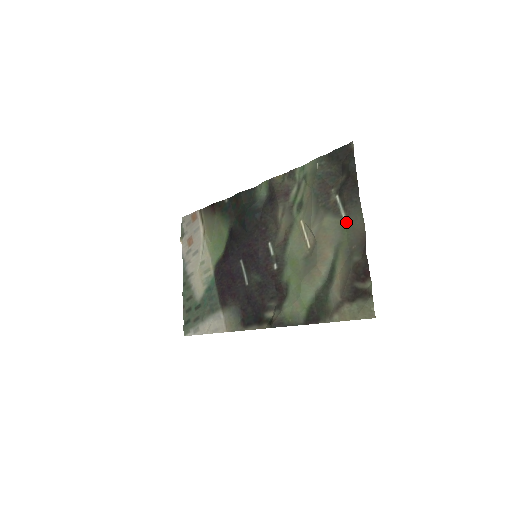
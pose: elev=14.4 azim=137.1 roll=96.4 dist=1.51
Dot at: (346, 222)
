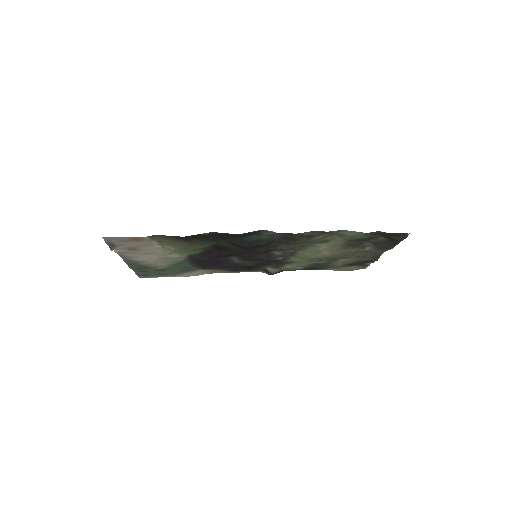
Dot at: (369, 250)
